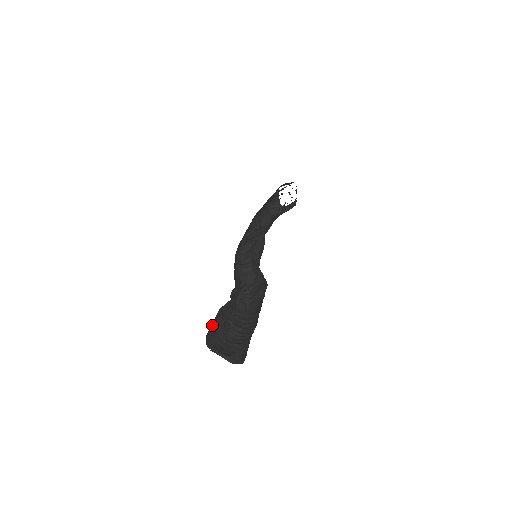
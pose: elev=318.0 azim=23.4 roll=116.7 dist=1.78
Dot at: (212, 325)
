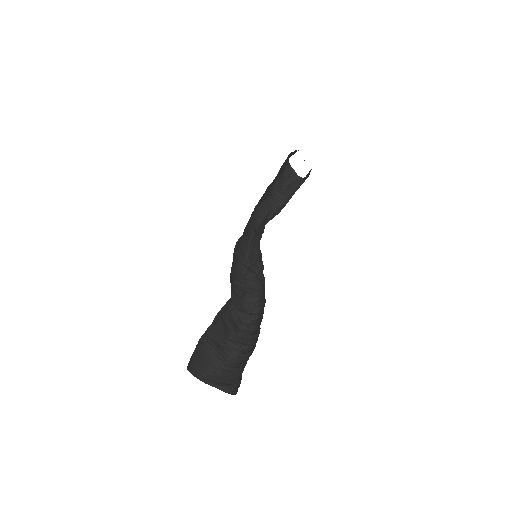
Dot at: (193, 358)
